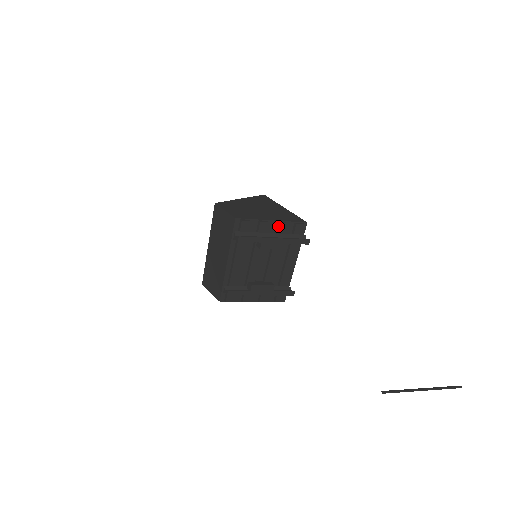
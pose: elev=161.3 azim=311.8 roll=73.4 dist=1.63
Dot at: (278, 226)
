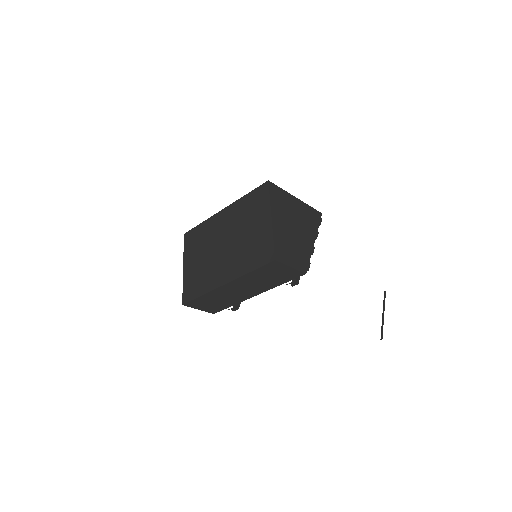
Dot at: occluded
